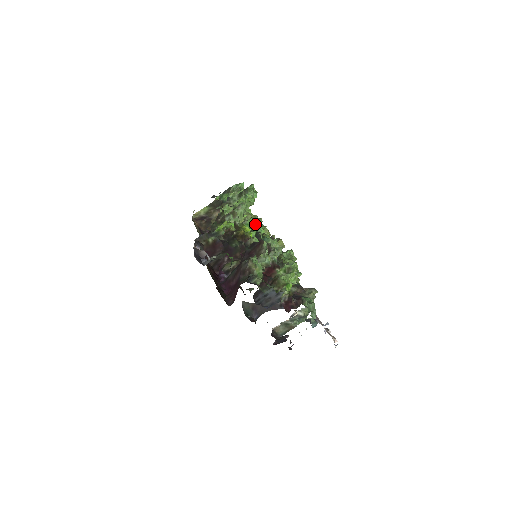
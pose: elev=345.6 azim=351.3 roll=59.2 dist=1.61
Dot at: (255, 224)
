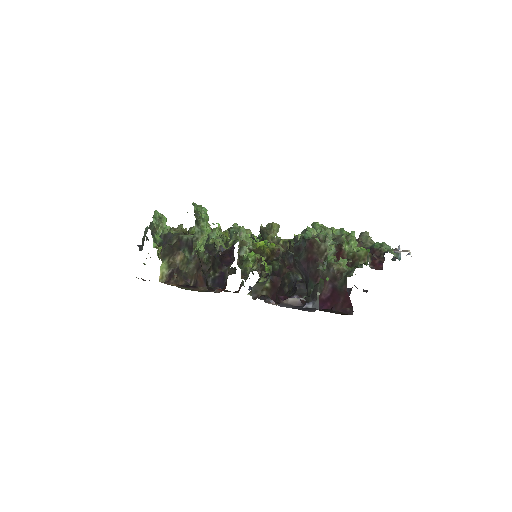
Dot at: occluded
